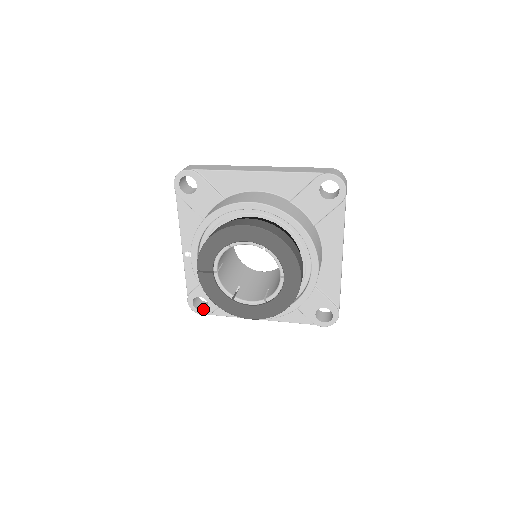
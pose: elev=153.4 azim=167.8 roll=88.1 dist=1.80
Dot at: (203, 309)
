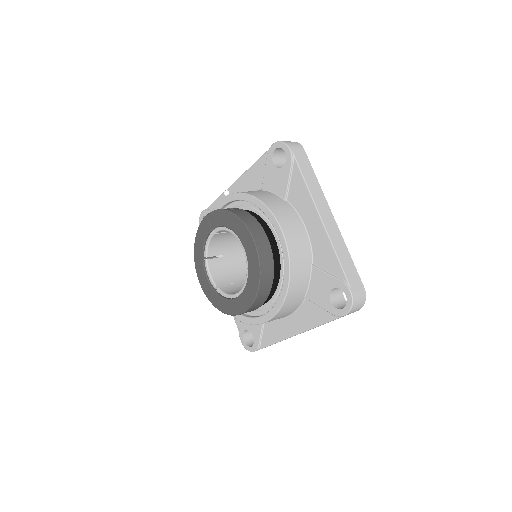
Dot at: occluded
